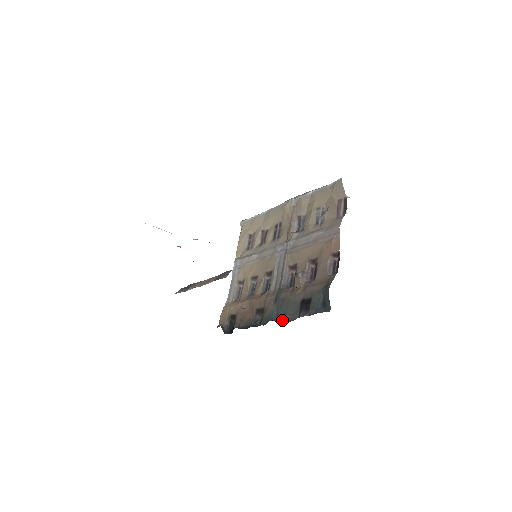
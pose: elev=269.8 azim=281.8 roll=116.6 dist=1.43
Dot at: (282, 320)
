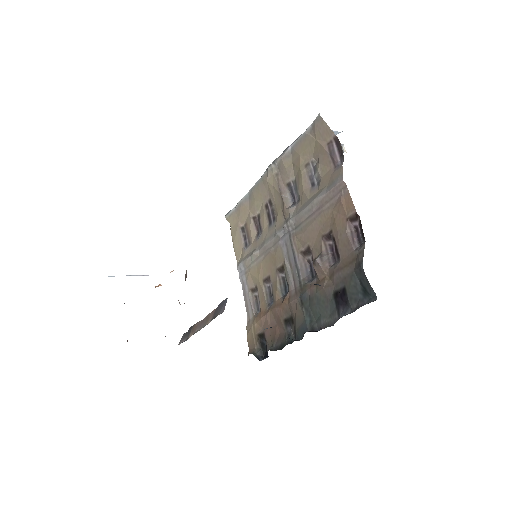
Dot at: (320, 327)
